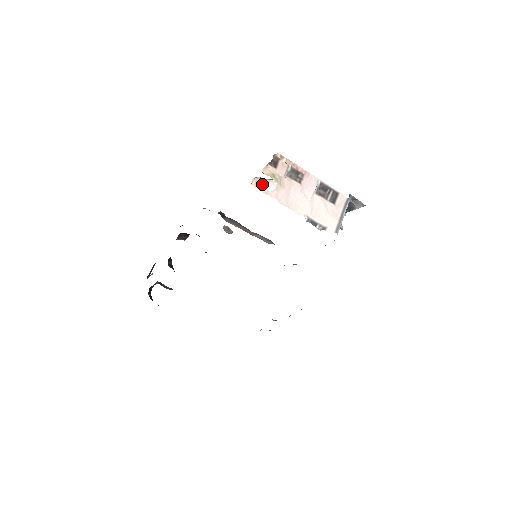
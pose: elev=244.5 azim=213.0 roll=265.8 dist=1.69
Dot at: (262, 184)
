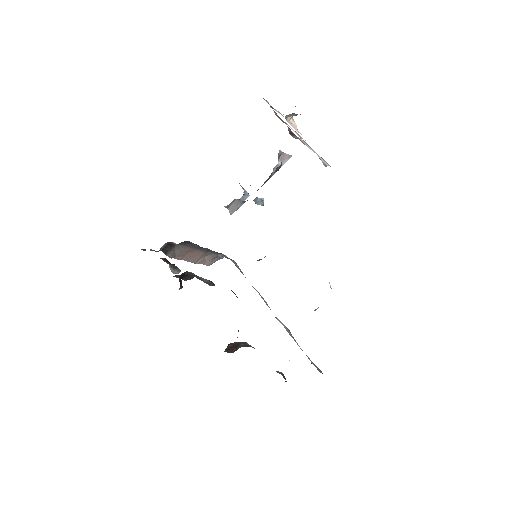
Dot at: (290, 124)
